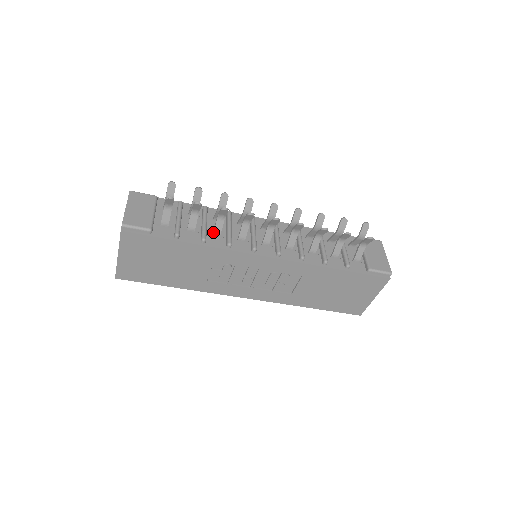
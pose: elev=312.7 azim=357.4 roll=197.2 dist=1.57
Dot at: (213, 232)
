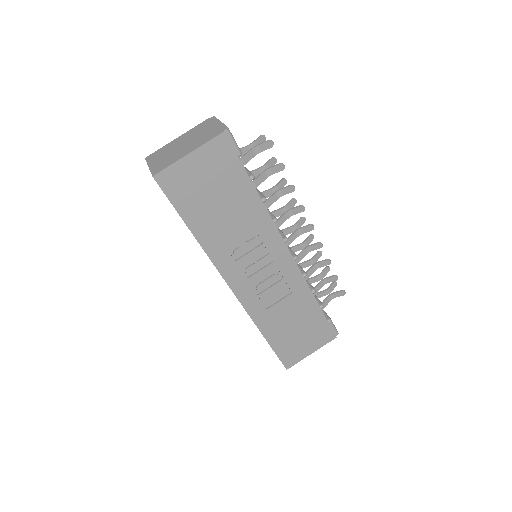
Dot at: (265, 202)
